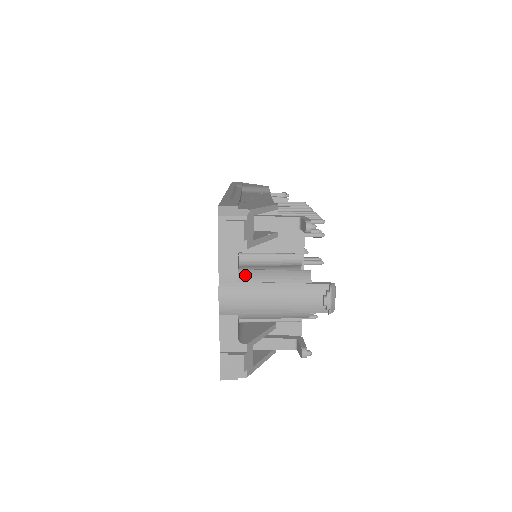
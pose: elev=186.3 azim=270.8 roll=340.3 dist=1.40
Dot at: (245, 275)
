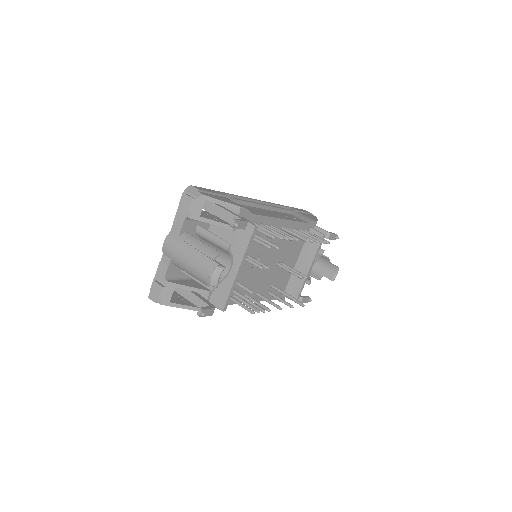
Dot at: (185, 236)
